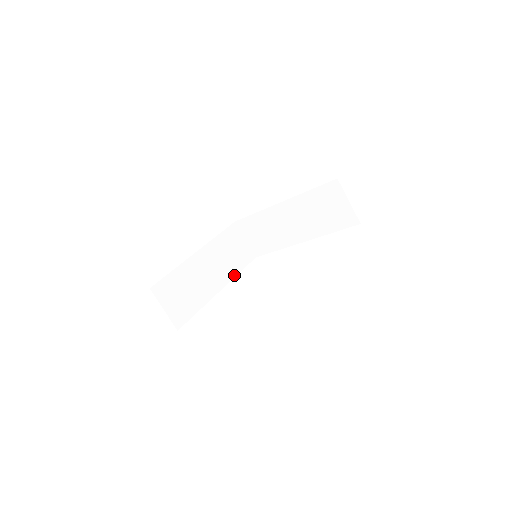
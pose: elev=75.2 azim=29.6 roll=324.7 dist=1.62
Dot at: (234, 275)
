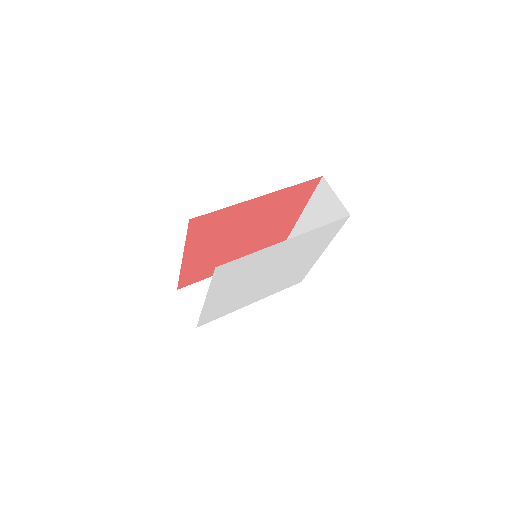
Dot at: occluded
